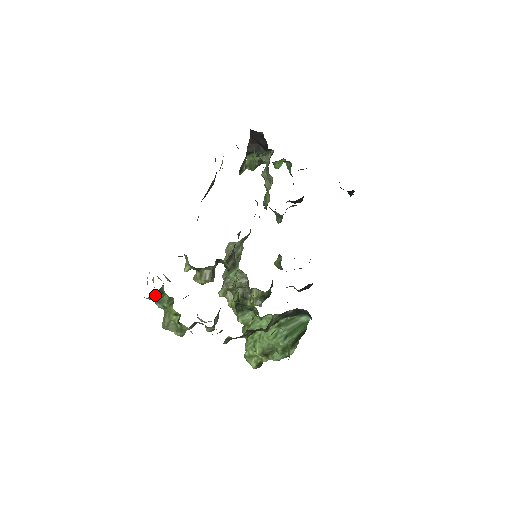
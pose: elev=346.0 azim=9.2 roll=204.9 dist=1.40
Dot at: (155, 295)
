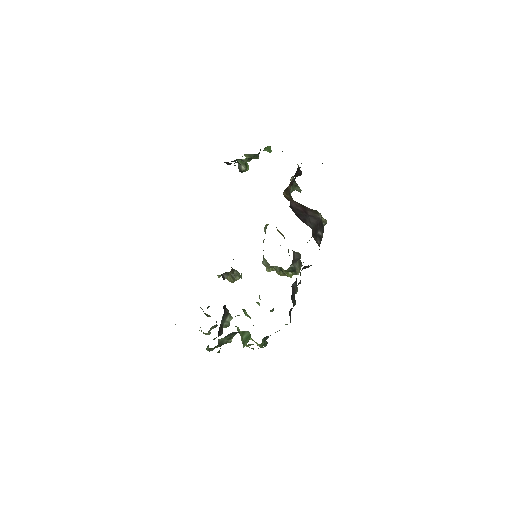
Dot at: occluded
